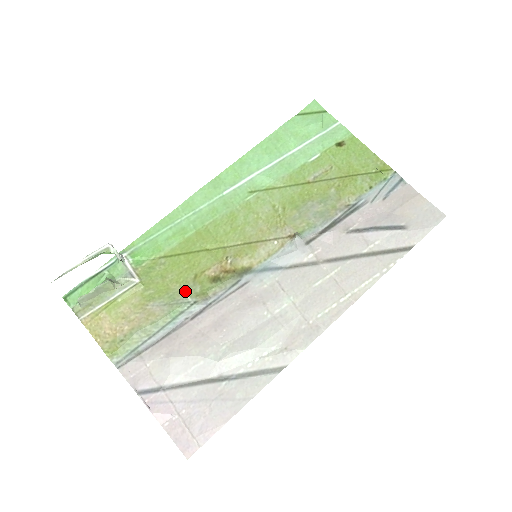
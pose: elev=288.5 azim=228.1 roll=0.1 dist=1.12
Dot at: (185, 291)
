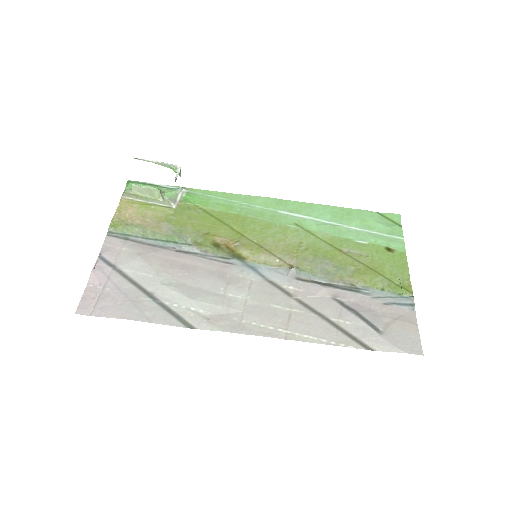
Dot at: (192, 235)
